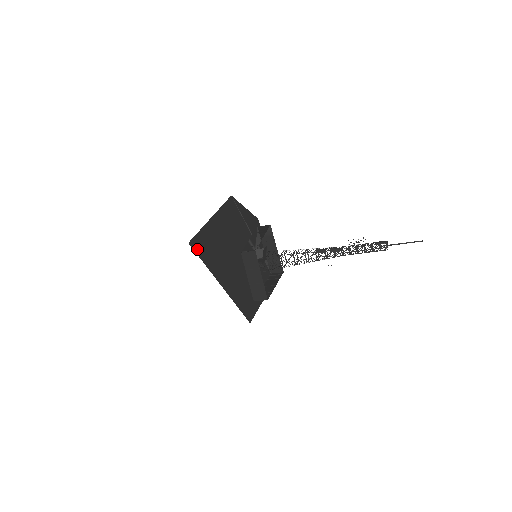
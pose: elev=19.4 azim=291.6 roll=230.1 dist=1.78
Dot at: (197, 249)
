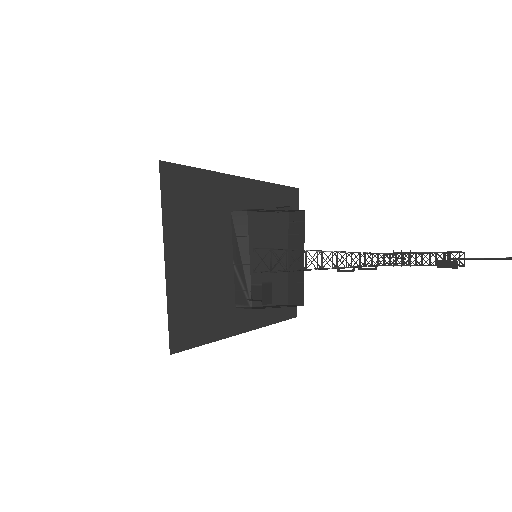
Dot at: (184, 343)
